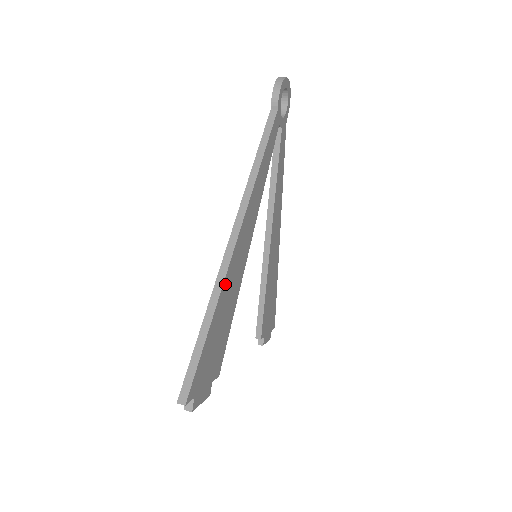
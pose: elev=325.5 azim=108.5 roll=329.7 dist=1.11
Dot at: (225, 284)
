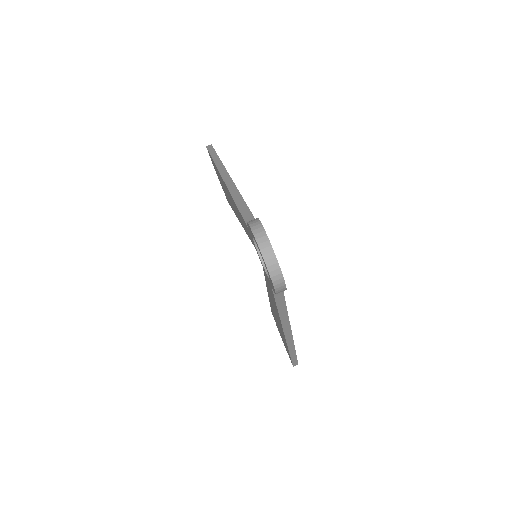
Dot at: occluded
